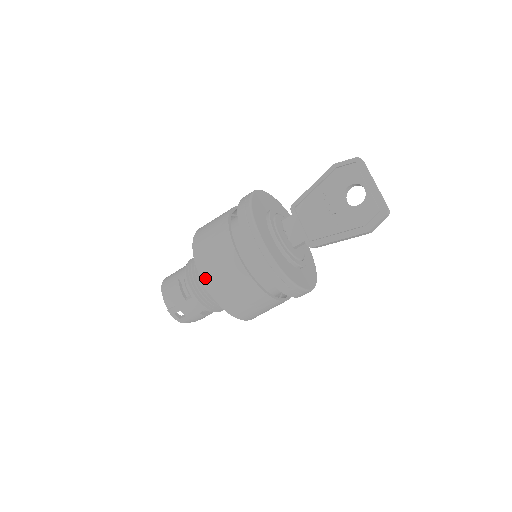
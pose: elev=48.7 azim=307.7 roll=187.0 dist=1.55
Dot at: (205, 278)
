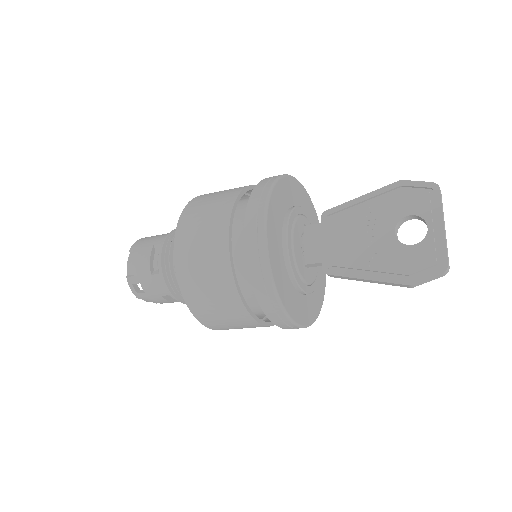
Dot at: (179, 257)
